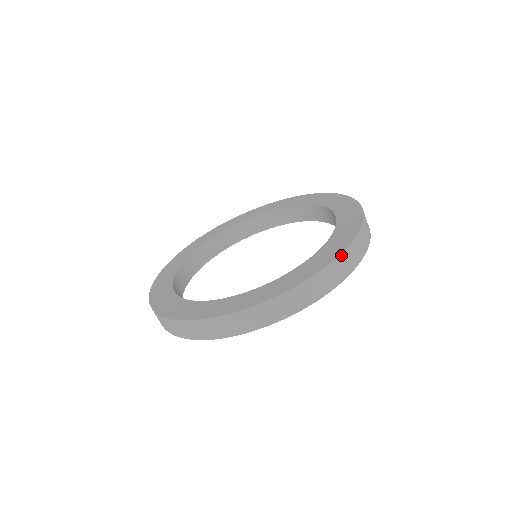
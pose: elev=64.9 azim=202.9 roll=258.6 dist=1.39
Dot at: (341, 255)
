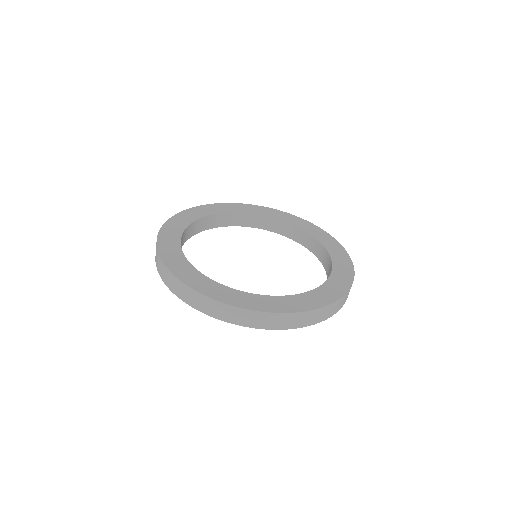
Dot at: occluded
